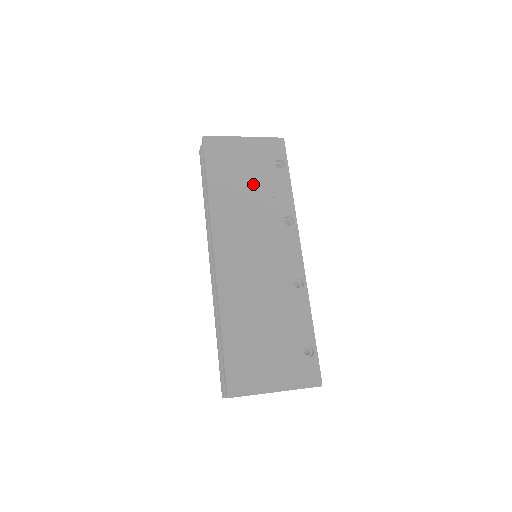
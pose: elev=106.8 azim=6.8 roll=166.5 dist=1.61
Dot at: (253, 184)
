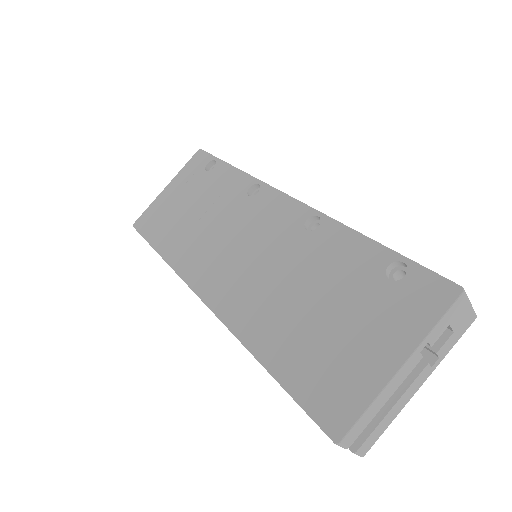
Dot at: (197, 205)
